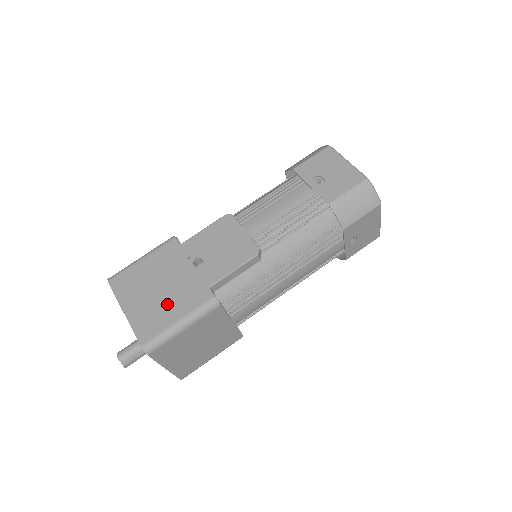
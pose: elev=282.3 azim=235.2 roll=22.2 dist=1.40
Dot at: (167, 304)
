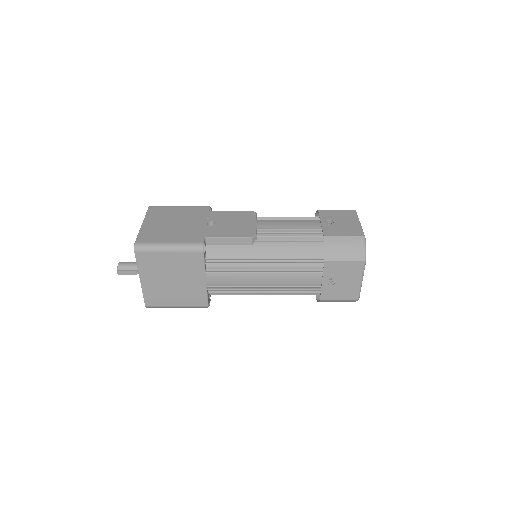
Dot at: (171, 232)
